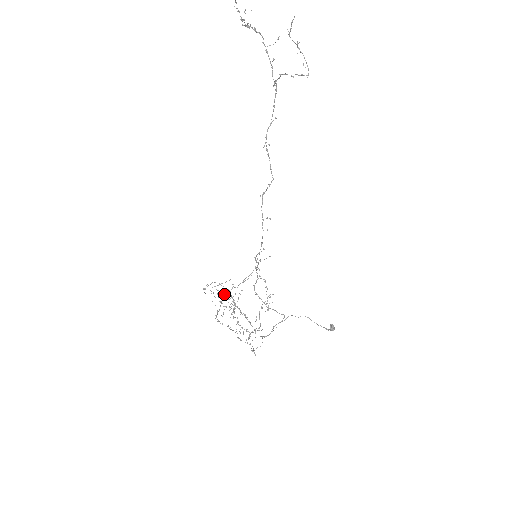
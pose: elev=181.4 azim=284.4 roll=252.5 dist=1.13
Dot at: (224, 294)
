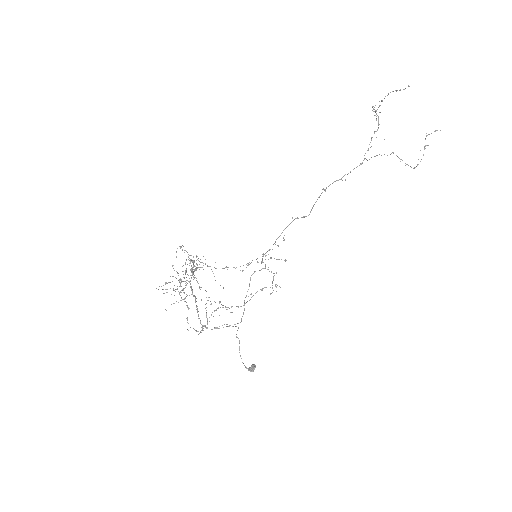
Dot at: occluded
